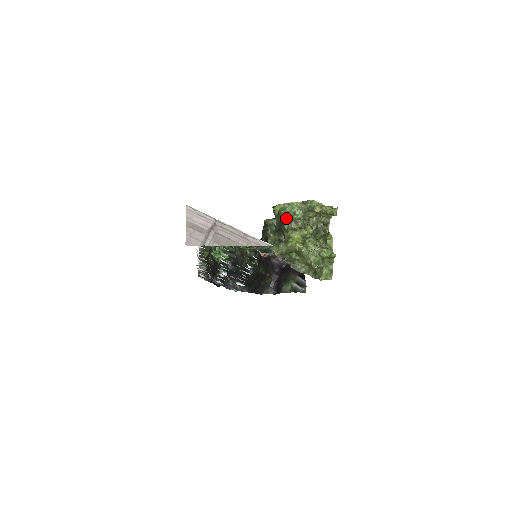
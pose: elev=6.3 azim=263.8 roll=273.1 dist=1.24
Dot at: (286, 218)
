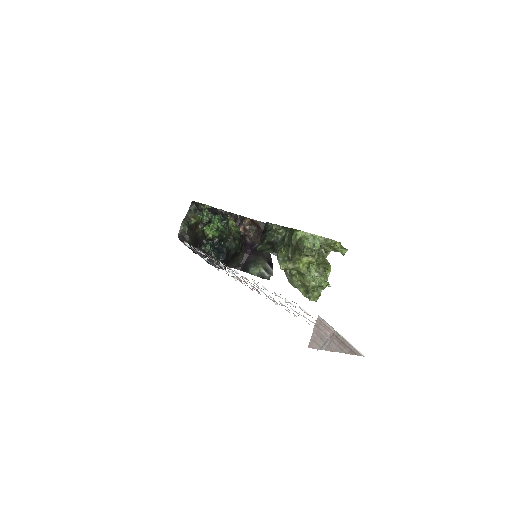
Dot at: (306, 246)
